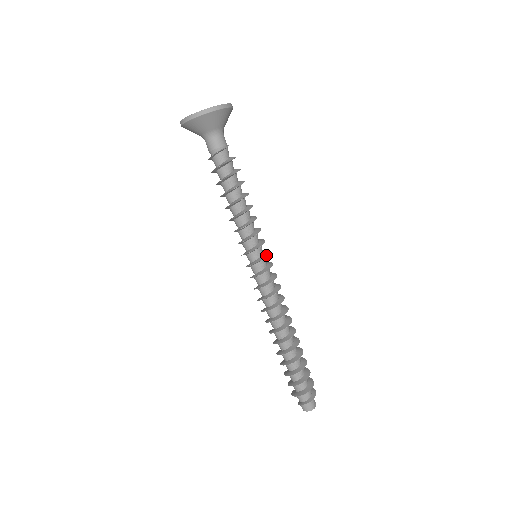
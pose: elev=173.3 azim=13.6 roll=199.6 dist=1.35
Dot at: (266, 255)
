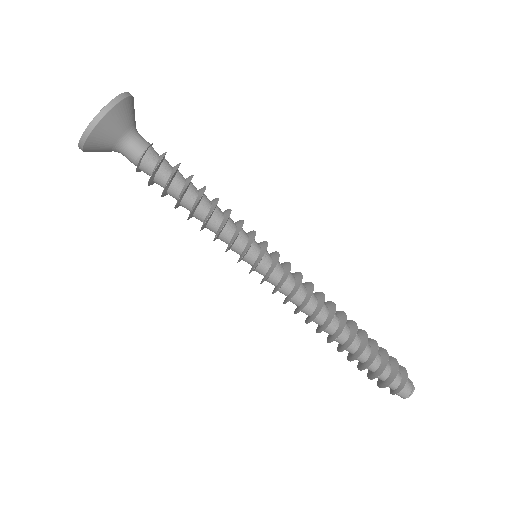
Dot at: (259, 260)
